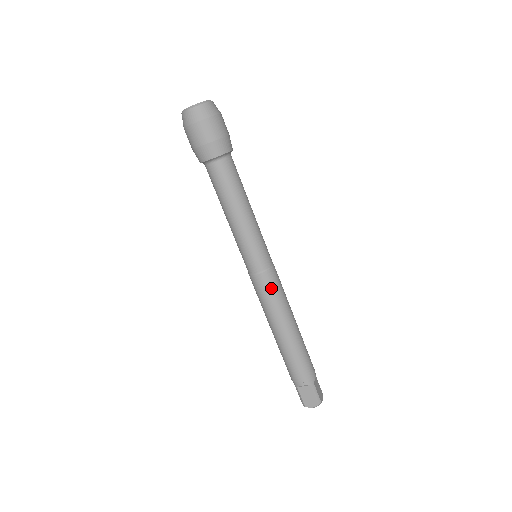
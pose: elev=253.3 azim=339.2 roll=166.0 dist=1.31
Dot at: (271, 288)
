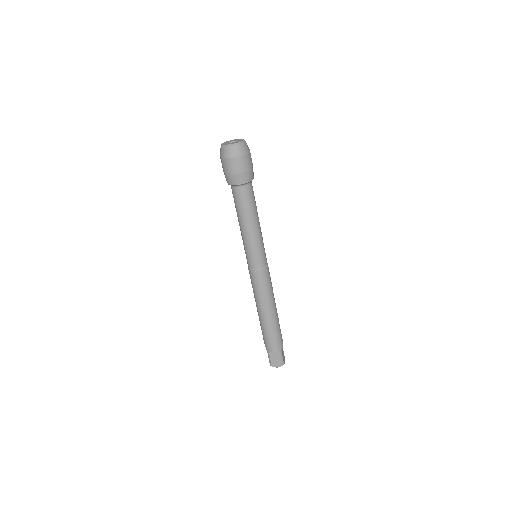
Dot at: (264, 281)
